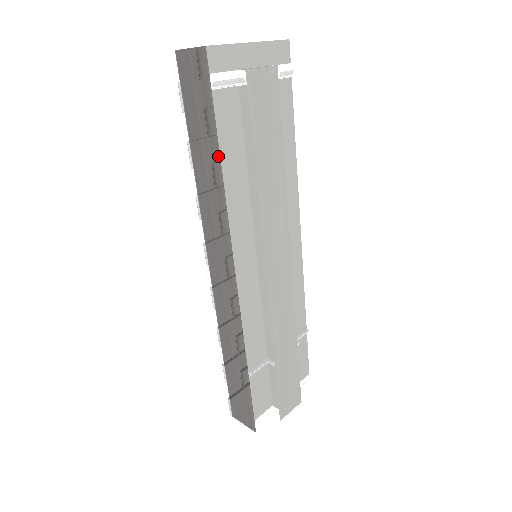
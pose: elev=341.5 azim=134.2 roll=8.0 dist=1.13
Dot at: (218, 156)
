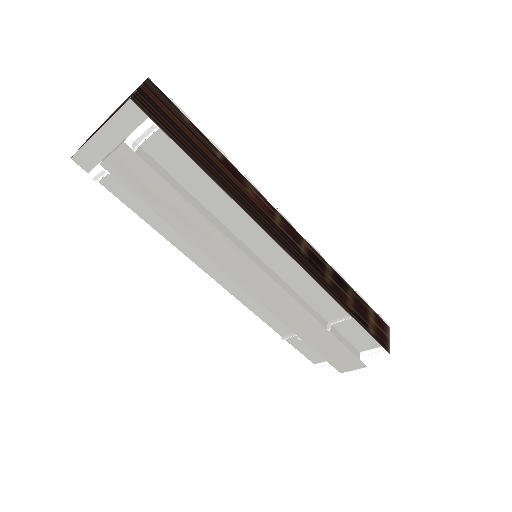
Dot at: (141, 216)
